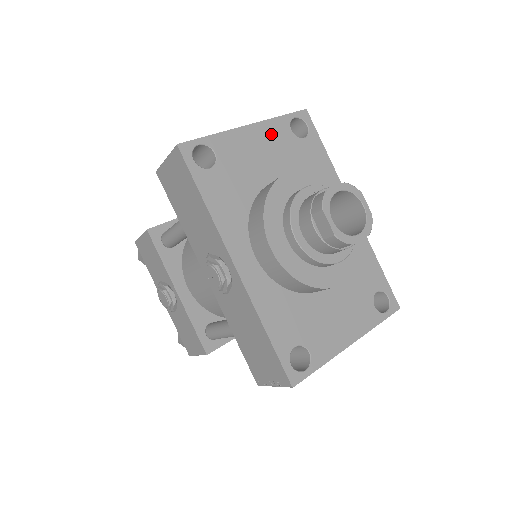
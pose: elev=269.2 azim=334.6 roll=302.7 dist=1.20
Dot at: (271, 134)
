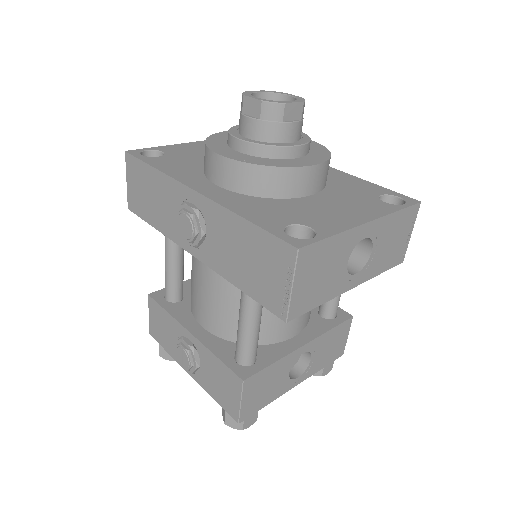
Dot at: occluded
